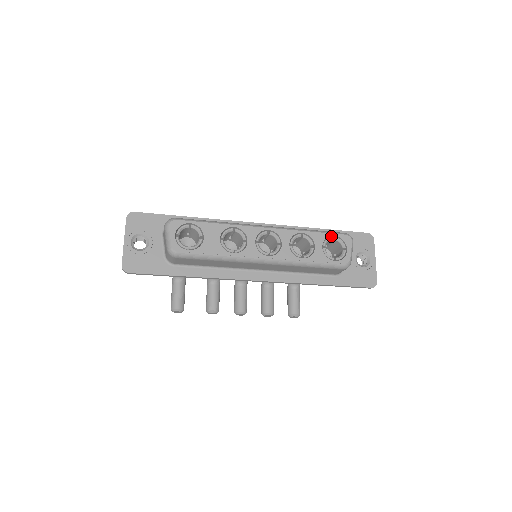
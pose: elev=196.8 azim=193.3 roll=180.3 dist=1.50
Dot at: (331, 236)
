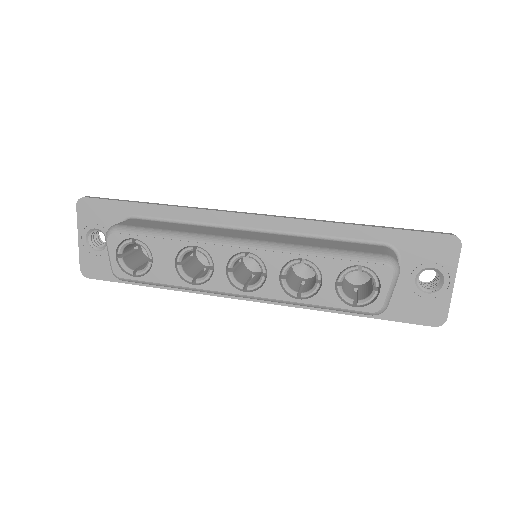
Dot at: (356, 263)
